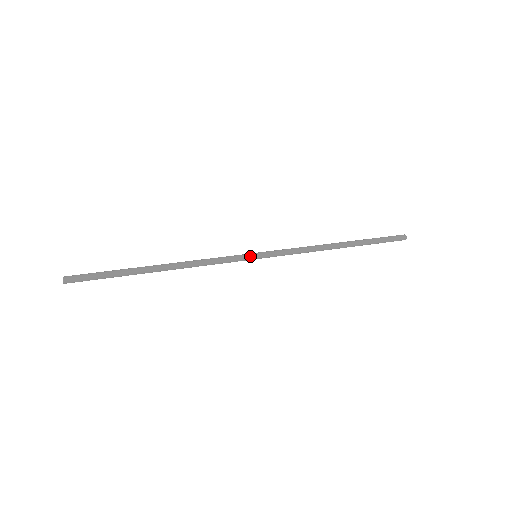
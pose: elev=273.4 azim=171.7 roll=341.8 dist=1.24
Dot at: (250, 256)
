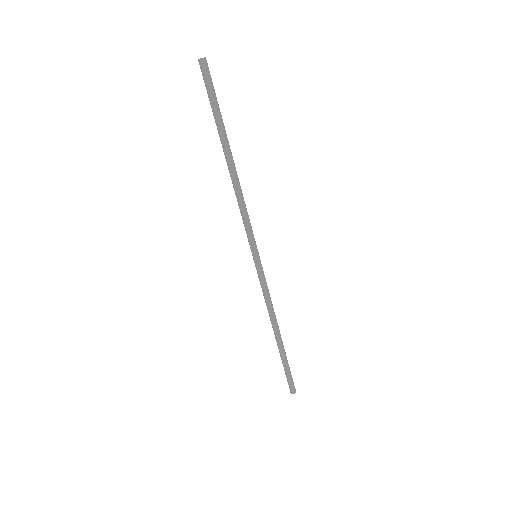
Dot at: (257, 249)
